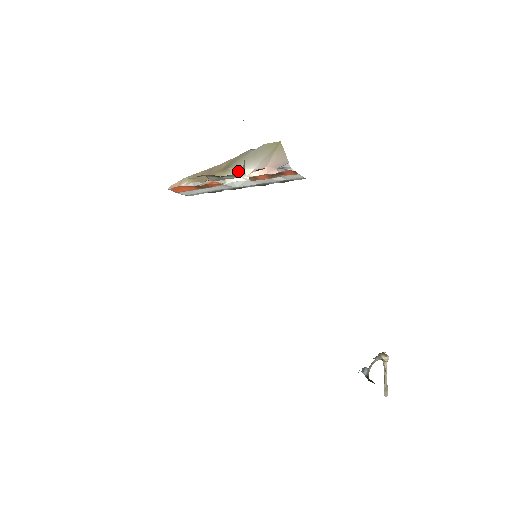
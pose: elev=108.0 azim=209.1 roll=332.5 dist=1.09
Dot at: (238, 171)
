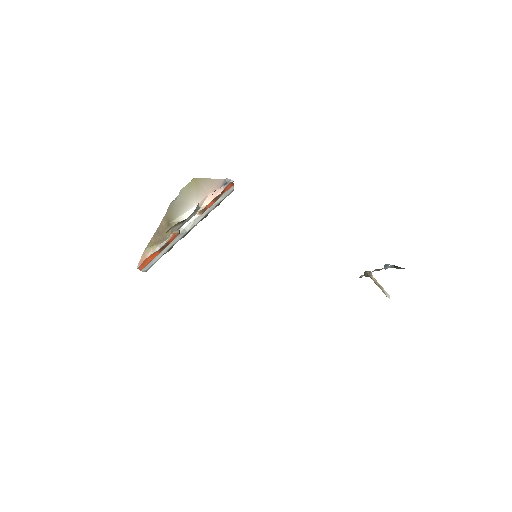
Dot at: (197, 206)
